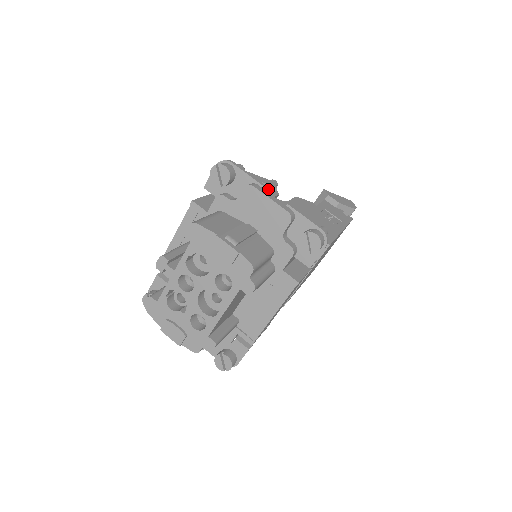
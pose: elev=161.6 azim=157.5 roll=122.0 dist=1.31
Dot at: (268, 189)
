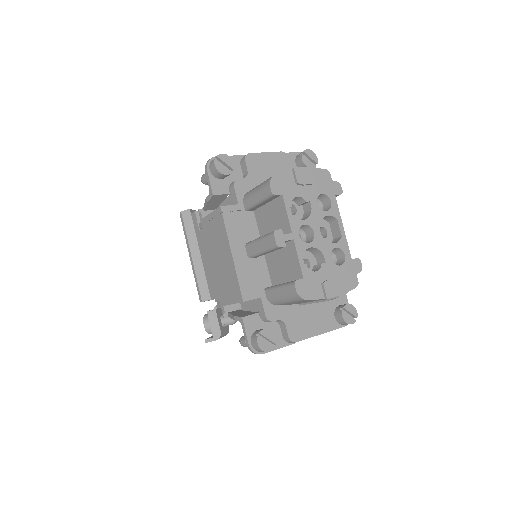
Dot at: occluded
